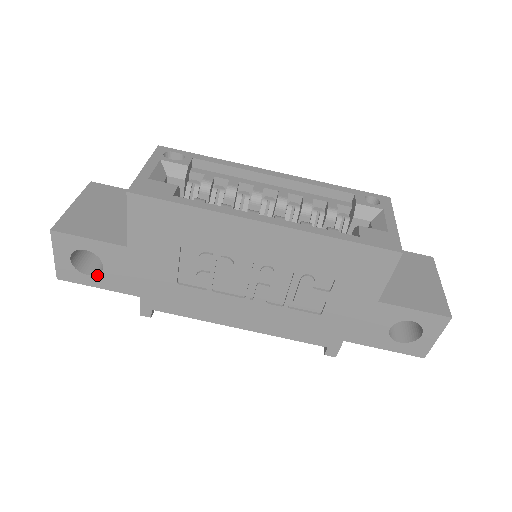
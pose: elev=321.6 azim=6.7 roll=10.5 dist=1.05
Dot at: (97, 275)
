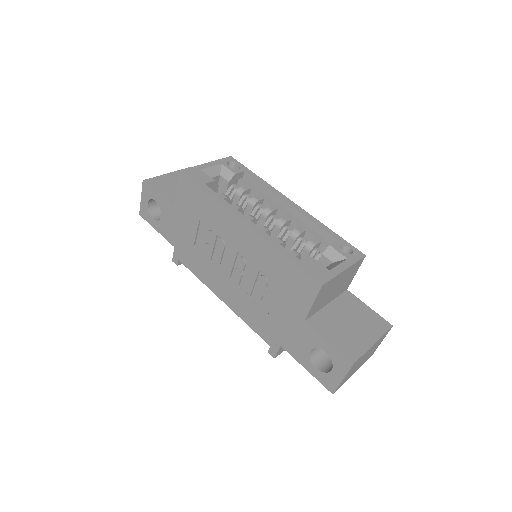
Dot at: (157, 221)
